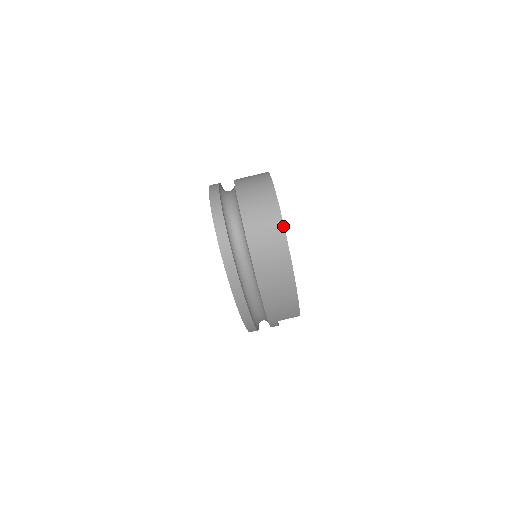
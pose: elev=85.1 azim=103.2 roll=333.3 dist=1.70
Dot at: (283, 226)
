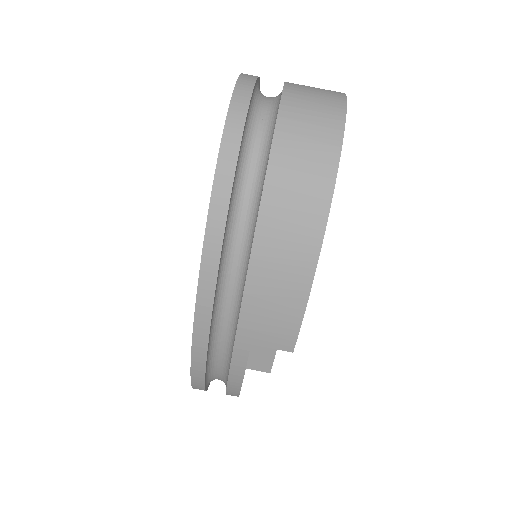
Dot at: (344, 123)
